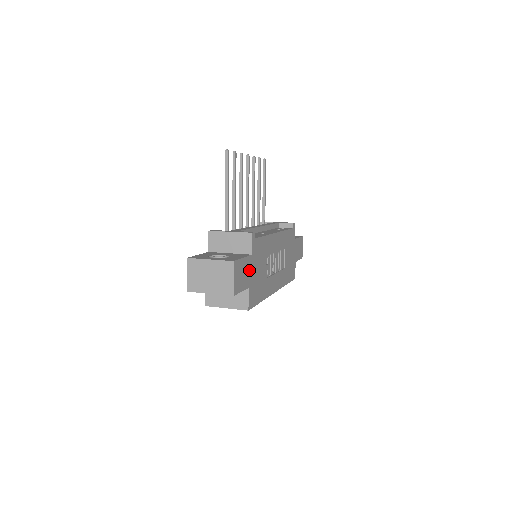
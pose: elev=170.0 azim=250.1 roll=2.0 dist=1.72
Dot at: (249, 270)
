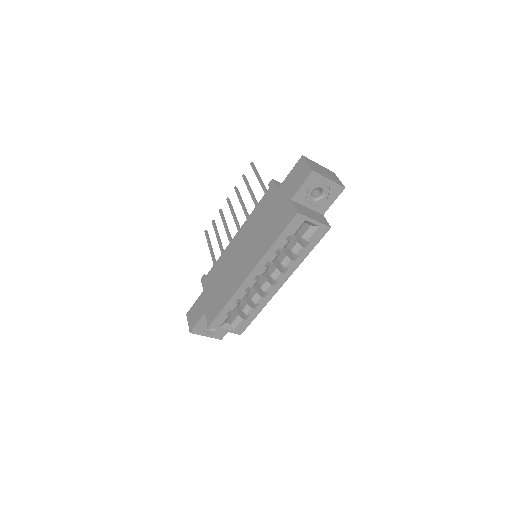
Dot at: occluded
